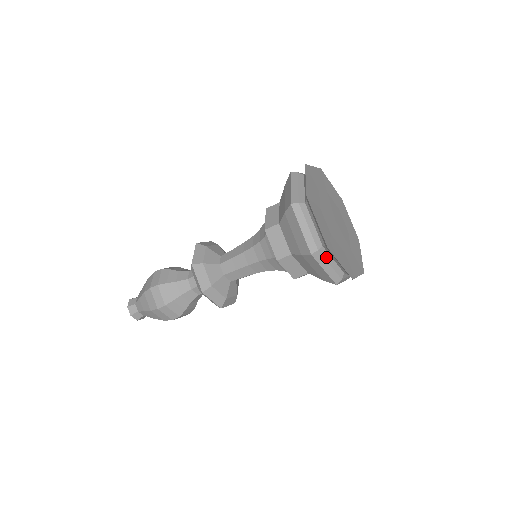
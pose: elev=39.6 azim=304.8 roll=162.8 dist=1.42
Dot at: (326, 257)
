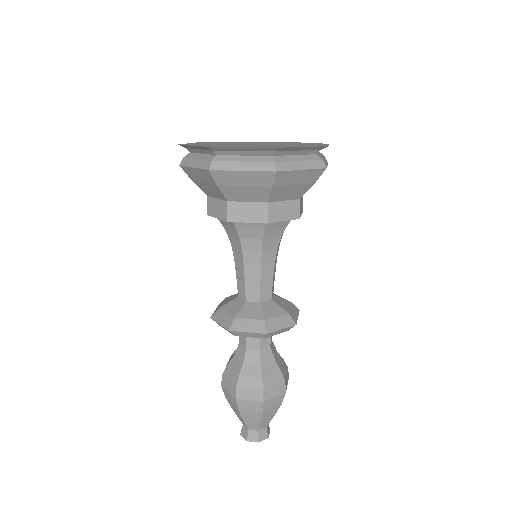
Dot at: (193, 157)
